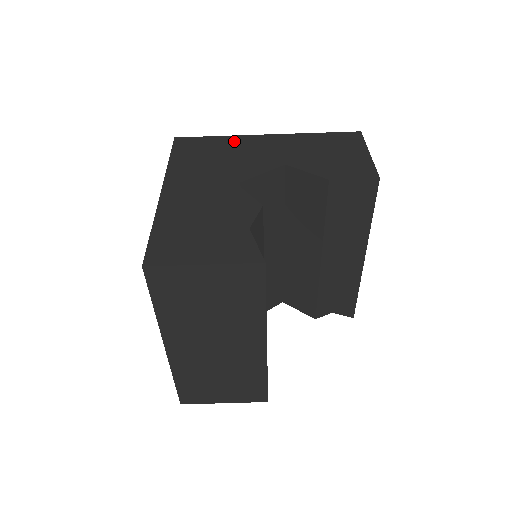
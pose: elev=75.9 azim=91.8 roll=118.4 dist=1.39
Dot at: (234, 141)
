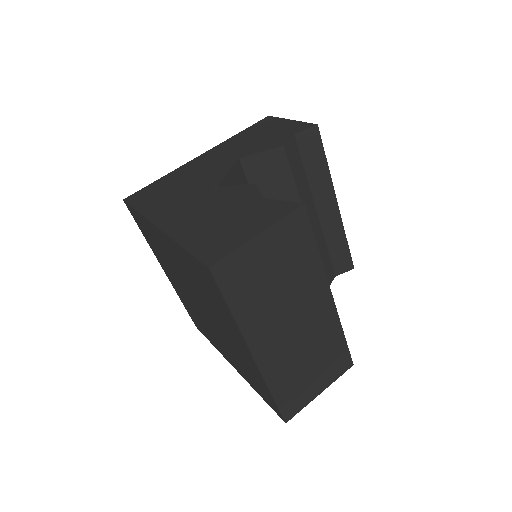
Dot at: (178, 172)
